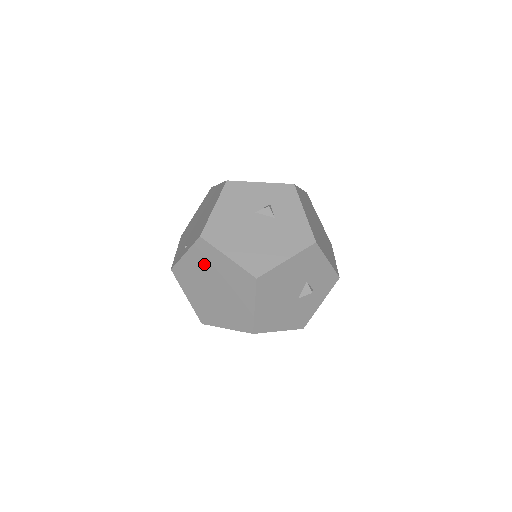
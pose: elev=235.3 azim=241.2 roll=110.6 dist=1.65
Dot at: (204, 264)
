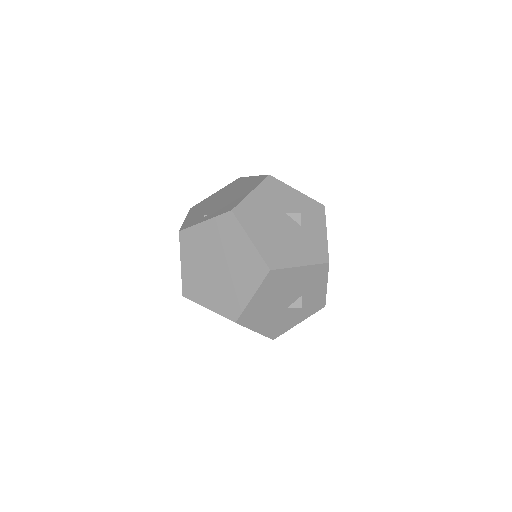
Dot at: (220, 238)
